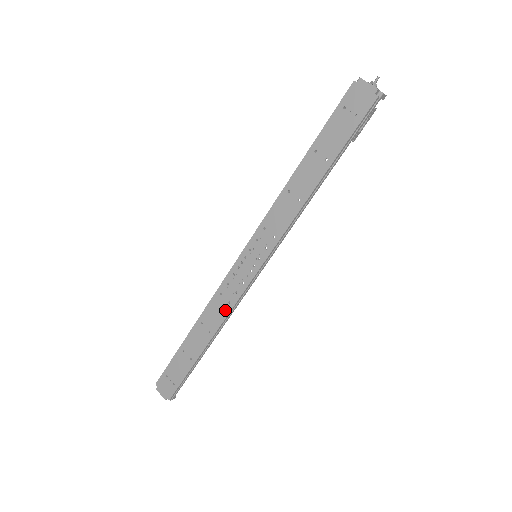
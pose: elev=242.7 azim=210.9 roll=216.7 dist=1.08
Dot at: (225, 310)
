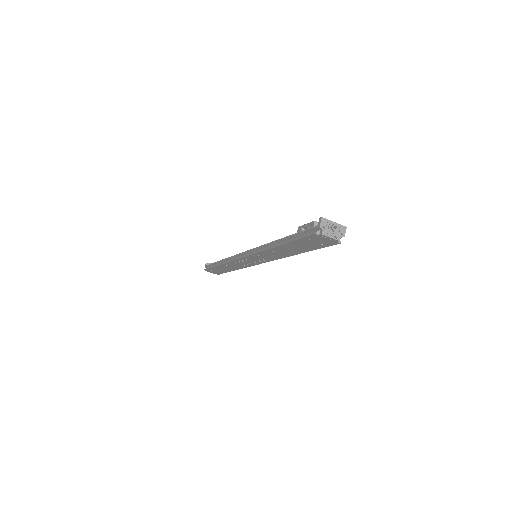
Dot at: (243, 267)
